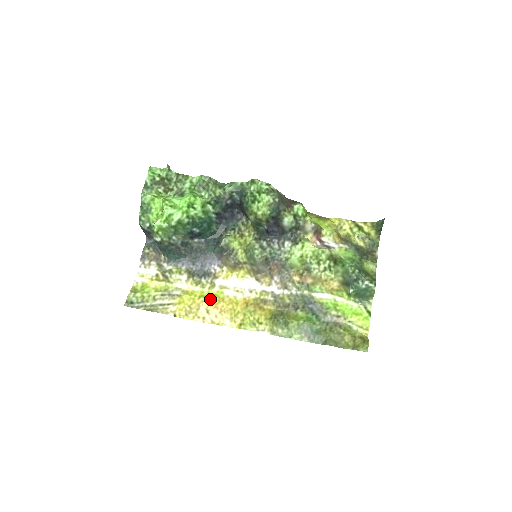
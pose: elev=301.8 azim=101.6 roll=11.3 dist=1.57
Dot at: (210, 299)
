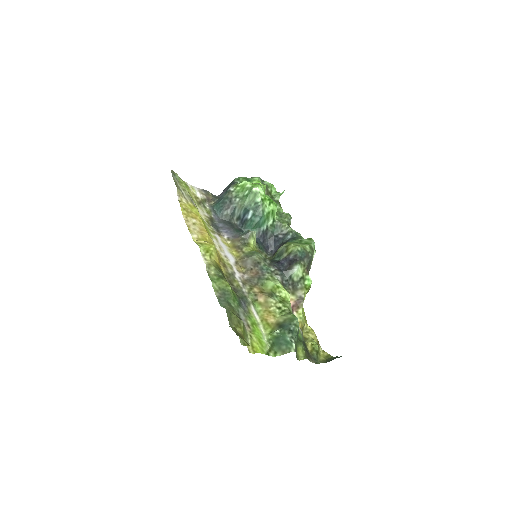
Dot at: (204, 226)
